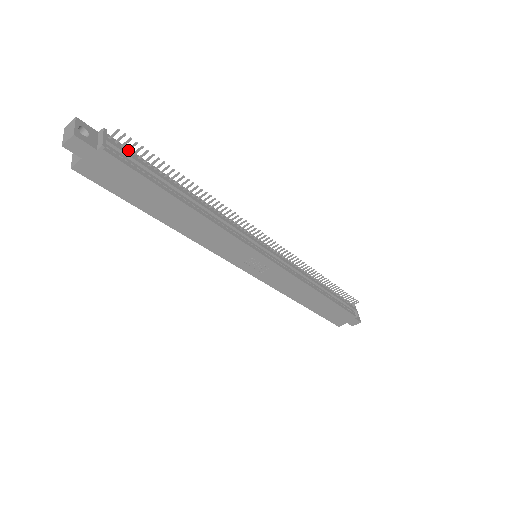
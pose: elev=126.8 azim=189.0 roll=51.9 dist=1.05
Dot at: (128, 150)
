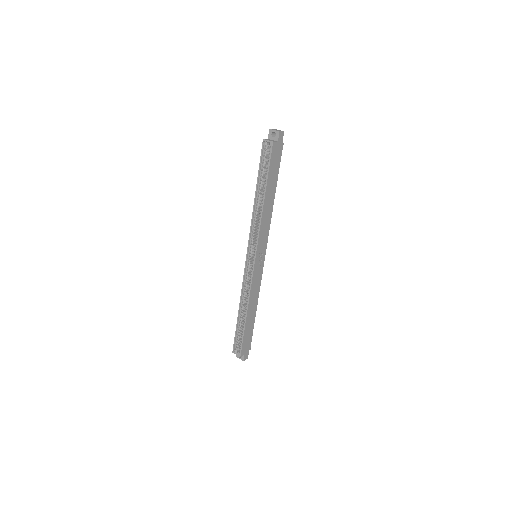
Dot at: occluded
